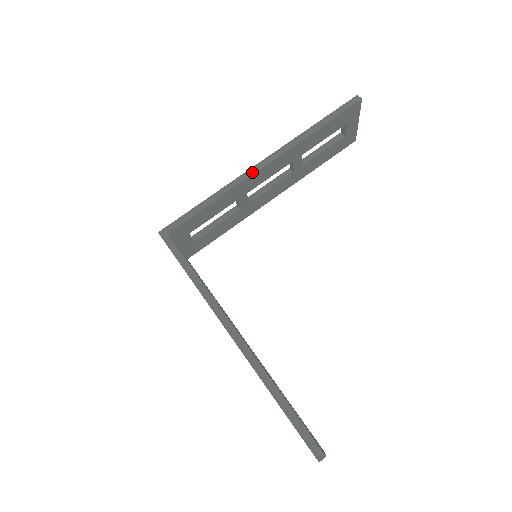
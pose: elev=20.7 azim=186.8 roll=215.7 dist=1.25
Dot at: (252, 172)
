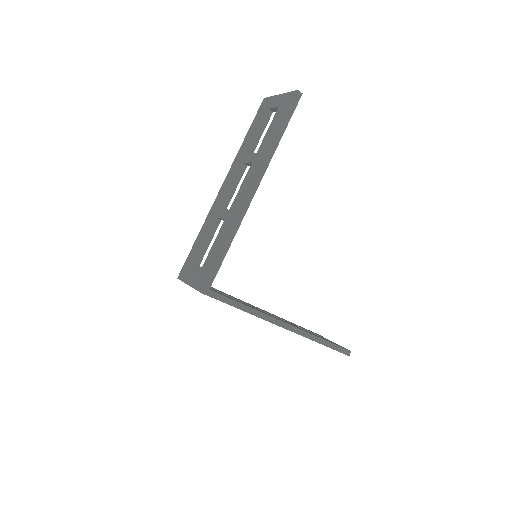
Dot at: (248, 203)
